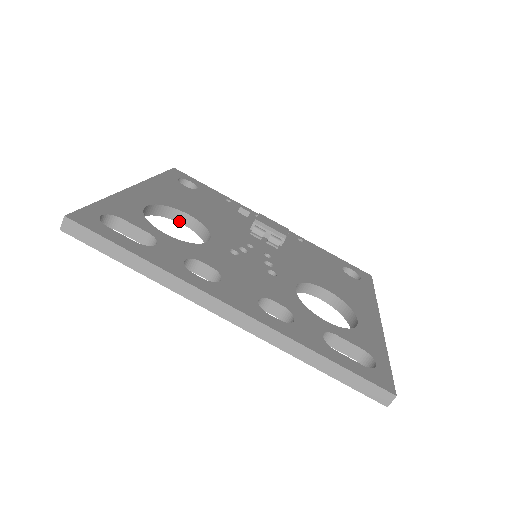
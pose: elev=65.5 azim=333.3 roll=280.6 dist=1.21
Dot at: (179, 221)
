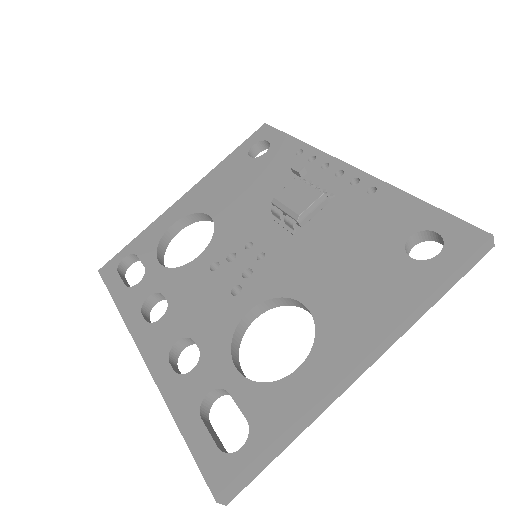
Dot at: occluded
